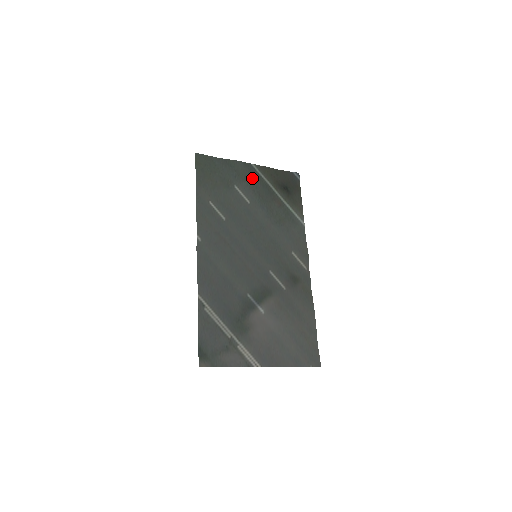
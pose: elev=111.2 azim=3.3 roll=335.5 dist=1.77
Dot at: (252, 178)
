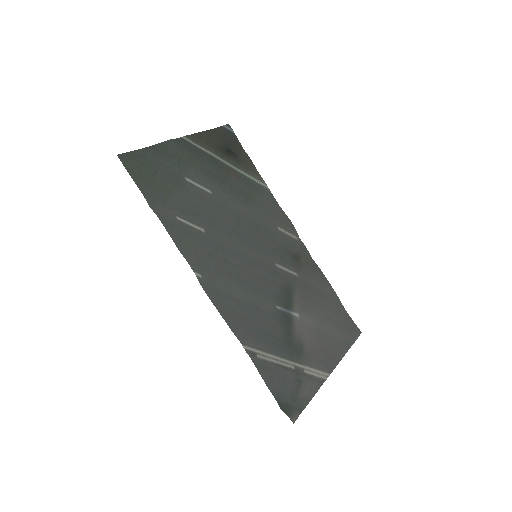
Dot at: (194, 157)
